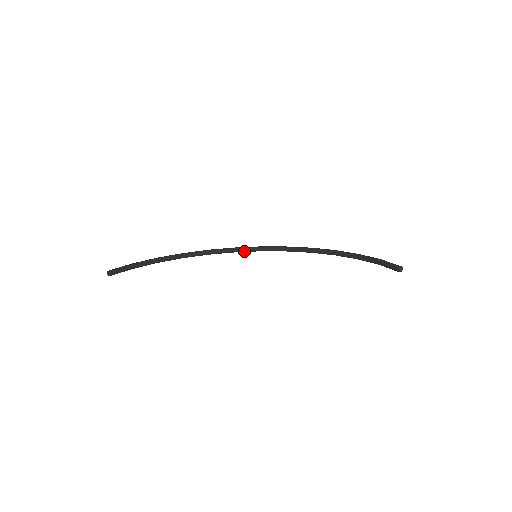
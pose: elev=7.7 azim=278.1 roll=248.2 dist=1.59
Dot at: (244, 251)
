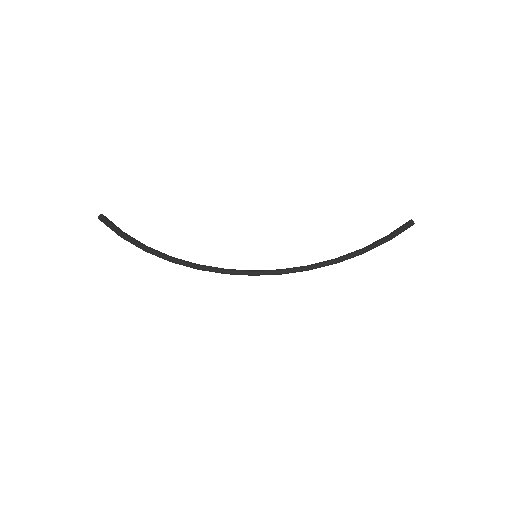
Dot at: (237, 272)
